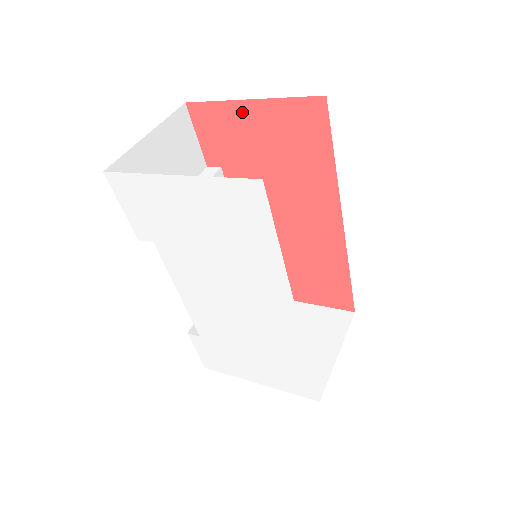
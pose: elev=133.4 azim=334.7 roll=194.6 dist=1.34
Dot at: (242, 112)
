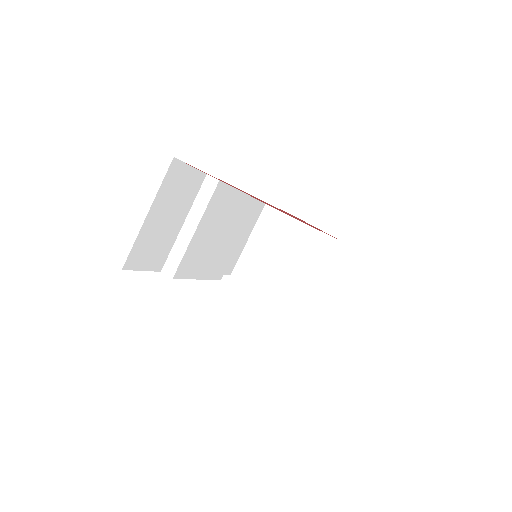
Dot at: occluded
